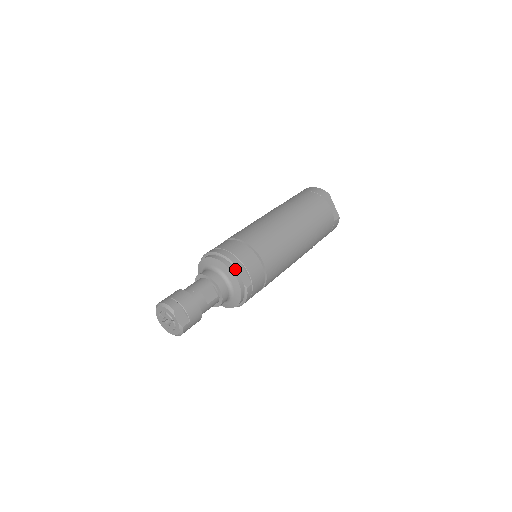
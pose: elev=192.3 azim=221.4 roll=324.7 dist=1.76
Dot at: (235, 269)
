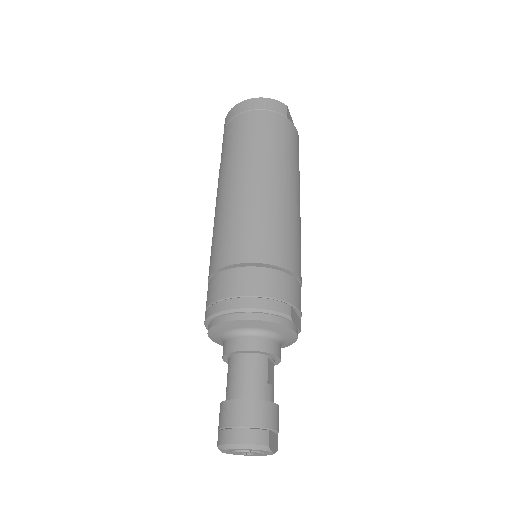
Dot at: (290, 321)
